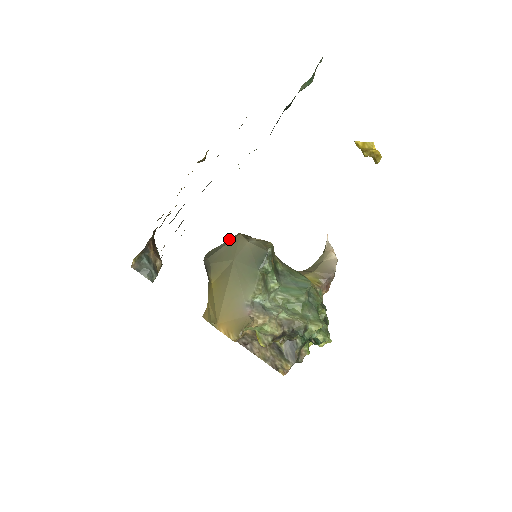
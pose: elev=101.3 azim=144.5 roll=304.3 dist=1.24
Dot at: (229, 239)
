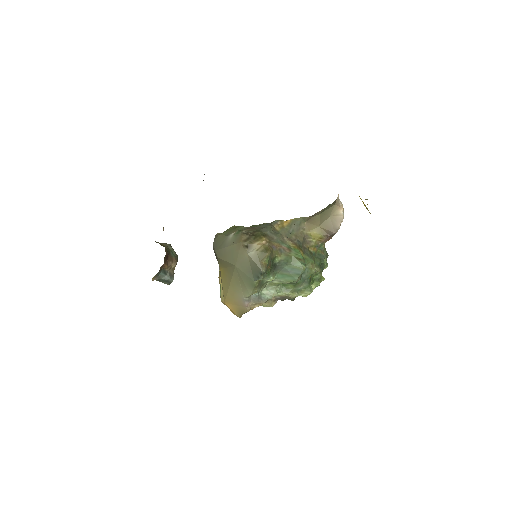
Dot at: (233, 236)
